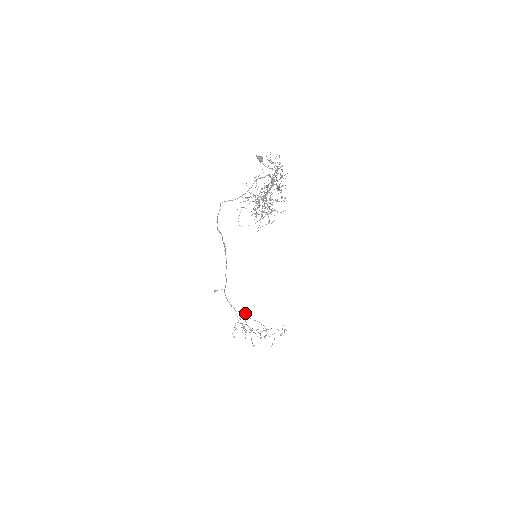
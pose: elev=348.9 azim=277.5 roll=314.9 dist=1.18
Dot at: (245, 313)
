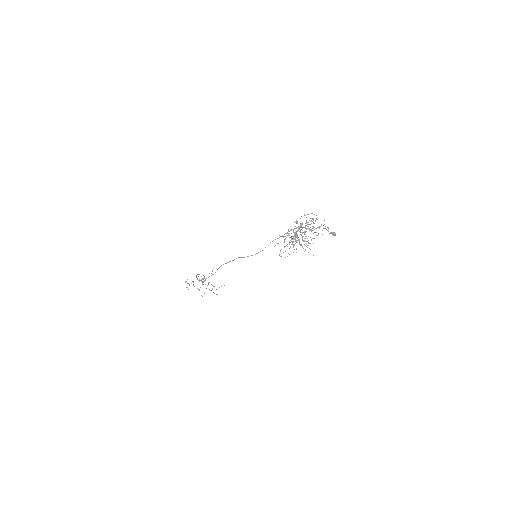
Dot at: occluded
